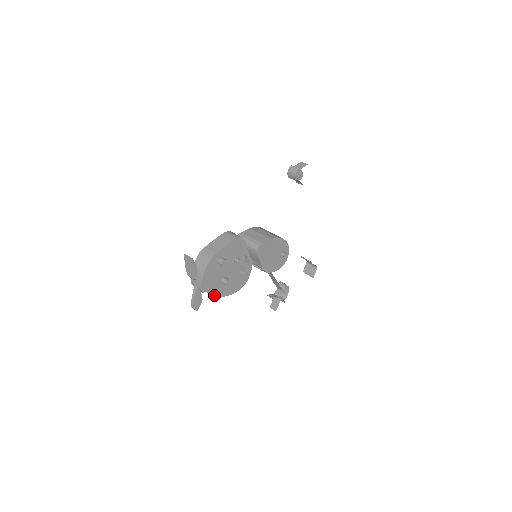
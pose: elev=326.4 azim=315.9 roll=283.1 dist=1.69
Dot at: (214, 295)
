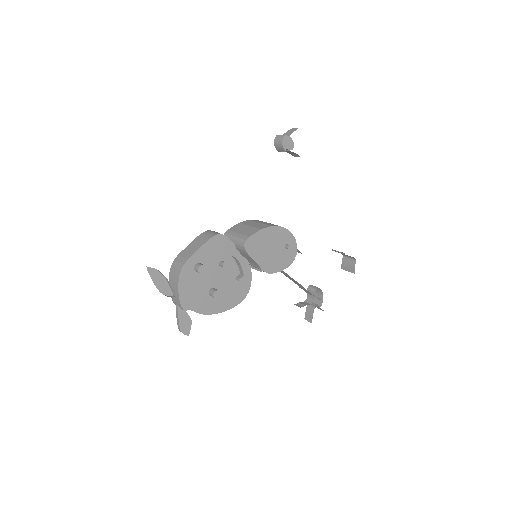
Dot at: (204, 312)
